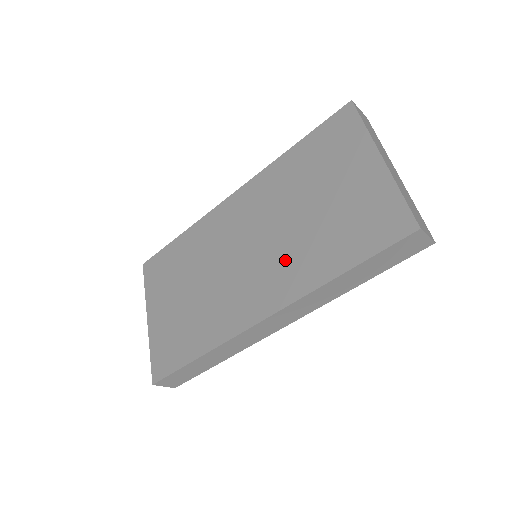
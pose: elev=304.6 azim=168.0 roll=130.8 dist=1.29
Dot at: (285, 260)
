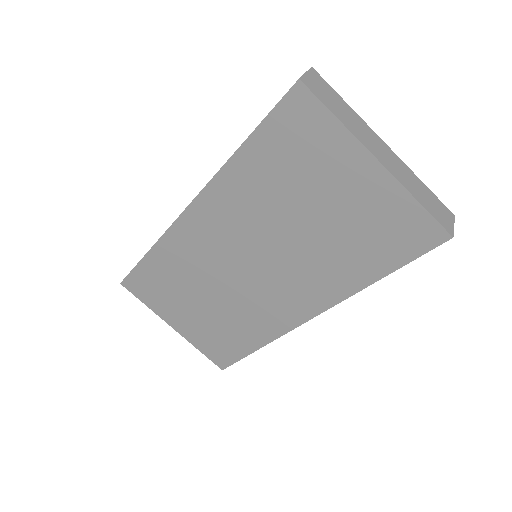
Dot at: (305, 272)
